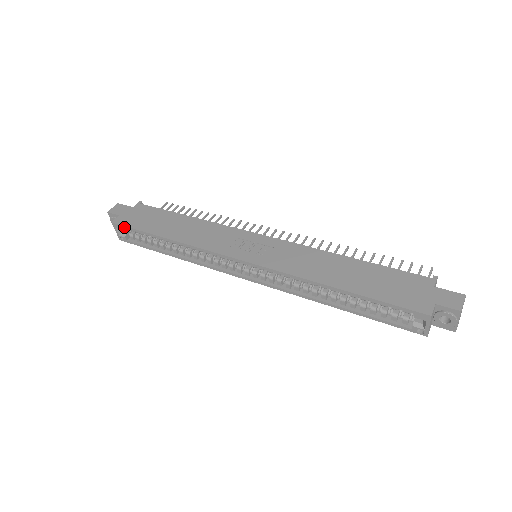
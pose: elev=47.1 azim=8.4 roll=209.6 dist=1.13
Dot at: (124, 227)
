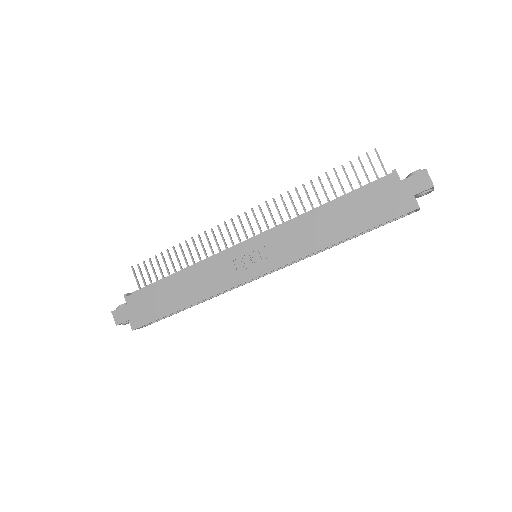
Dot at: occluded
